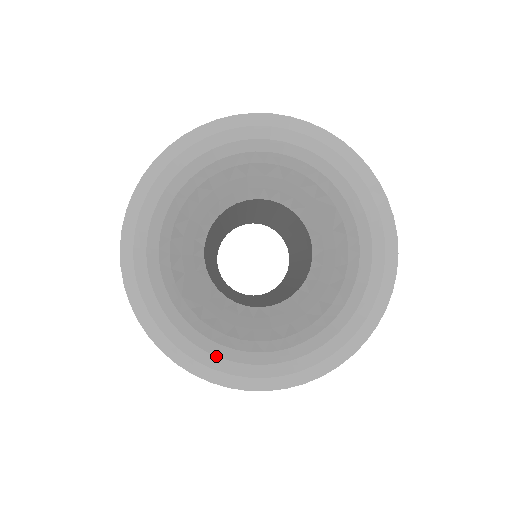
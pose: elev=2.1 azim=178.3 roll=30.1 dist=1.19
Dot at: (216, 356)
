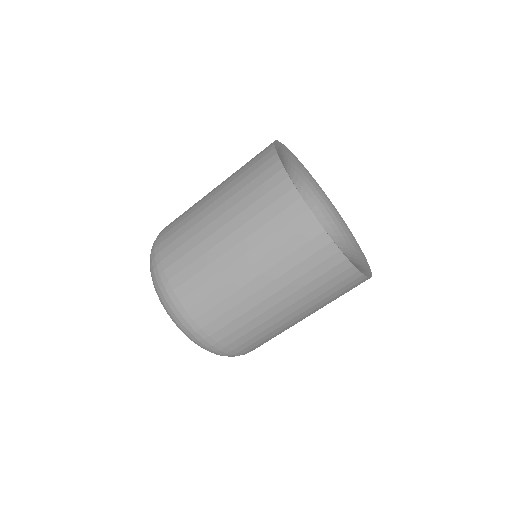
Dot at: occluded
